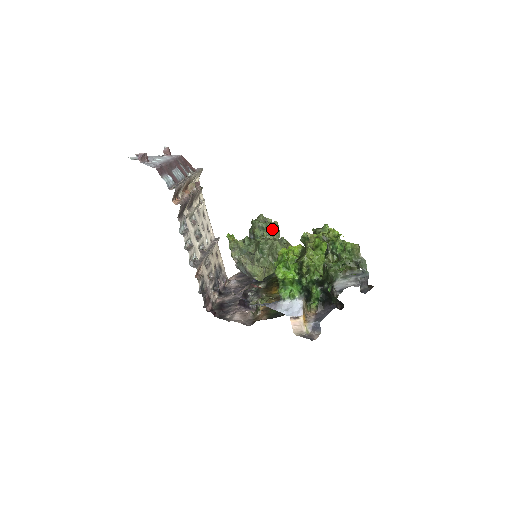
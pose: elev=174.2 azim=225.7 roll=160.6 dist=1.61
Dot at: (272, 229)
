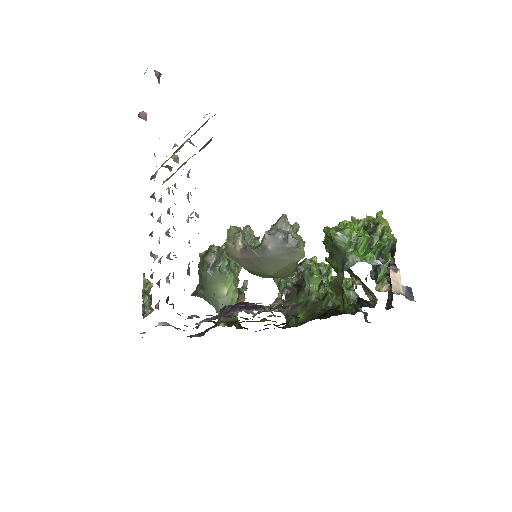
Dot at: occluded
